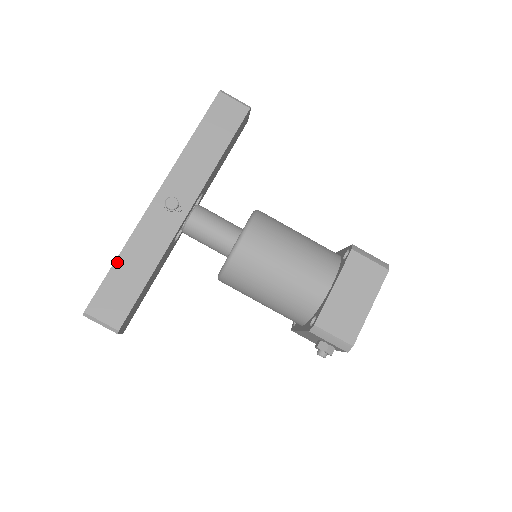
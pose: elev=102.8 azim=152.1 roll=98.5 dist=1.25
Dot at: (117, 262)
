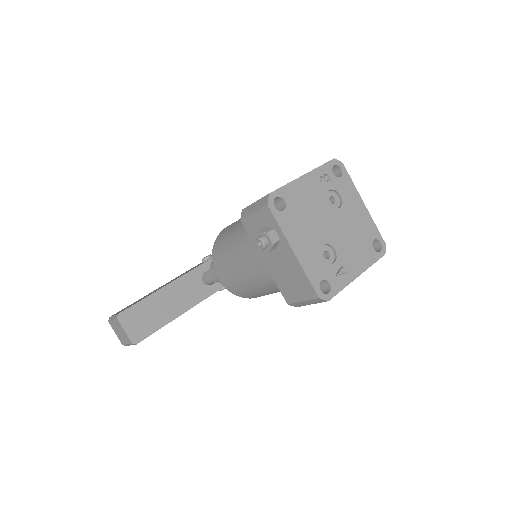
Dot at: occluded
